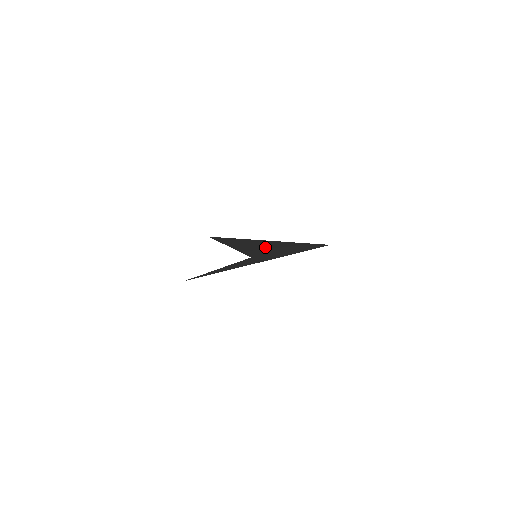
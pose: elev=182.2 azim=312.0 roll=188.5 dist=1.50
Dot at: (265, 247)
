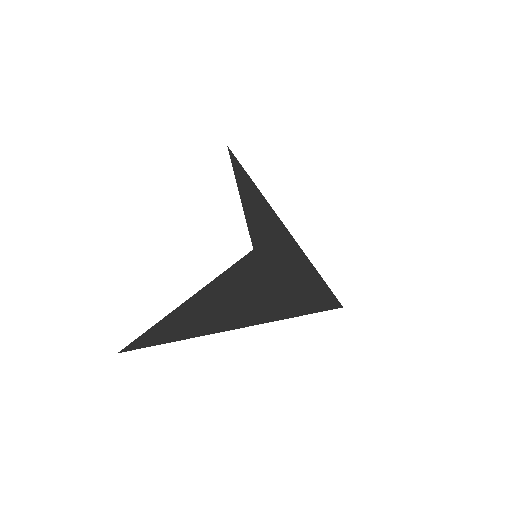
Dot at: (242, 297)
